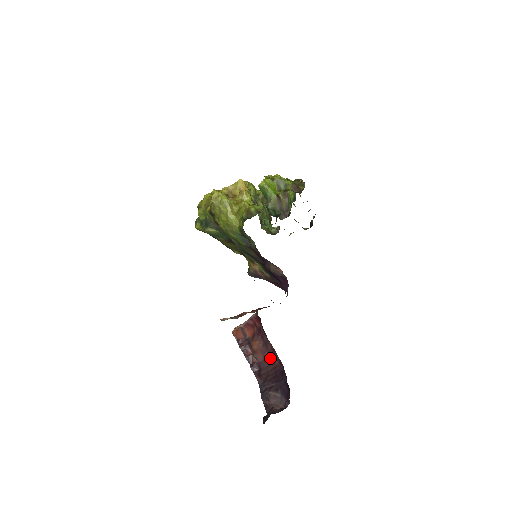
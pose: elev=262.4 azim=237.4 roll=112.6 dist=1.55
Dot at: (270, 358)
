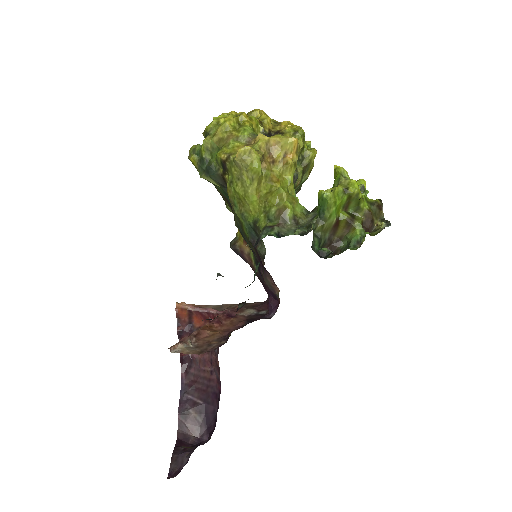
Dot at: (209, 365)
